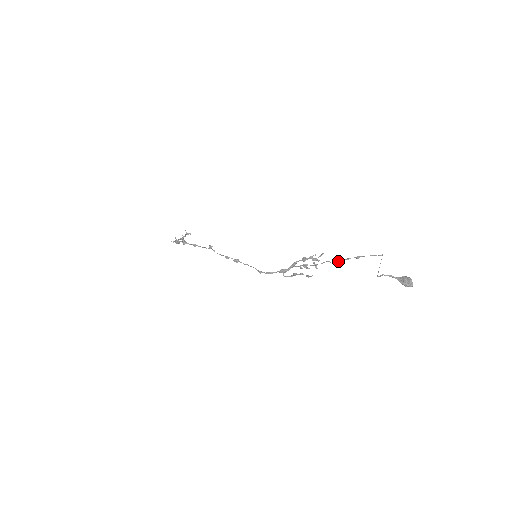
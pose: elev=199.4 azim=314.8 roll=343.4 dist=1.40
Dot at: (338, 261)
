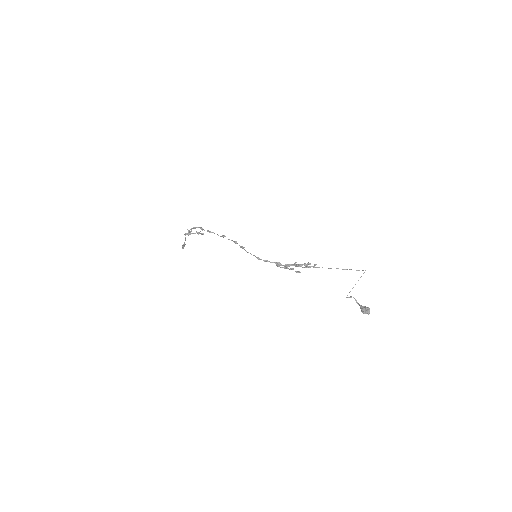
Dot at: (328, 268)
